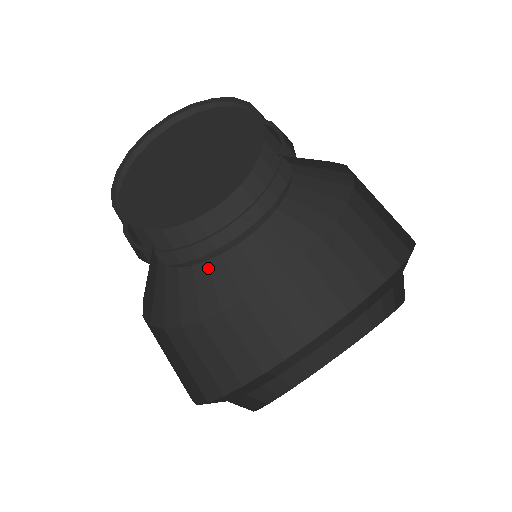
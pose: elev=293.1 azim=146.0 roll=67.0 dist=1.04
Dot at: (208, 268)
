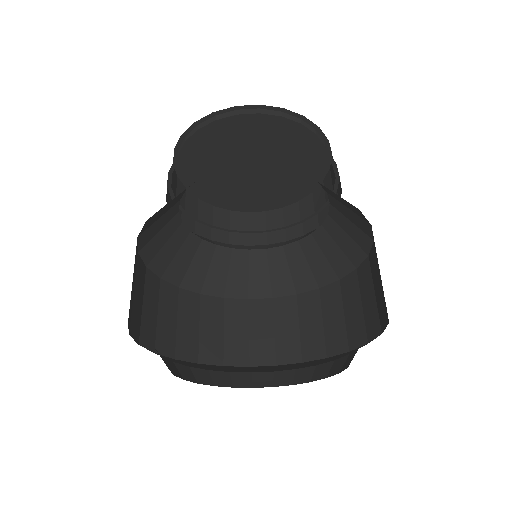
Dot at: (186, 237)
